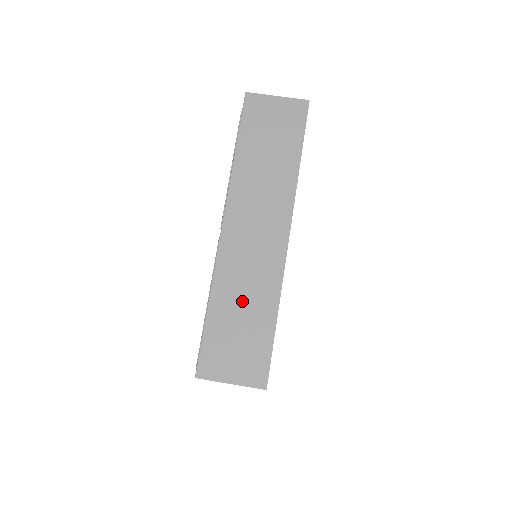
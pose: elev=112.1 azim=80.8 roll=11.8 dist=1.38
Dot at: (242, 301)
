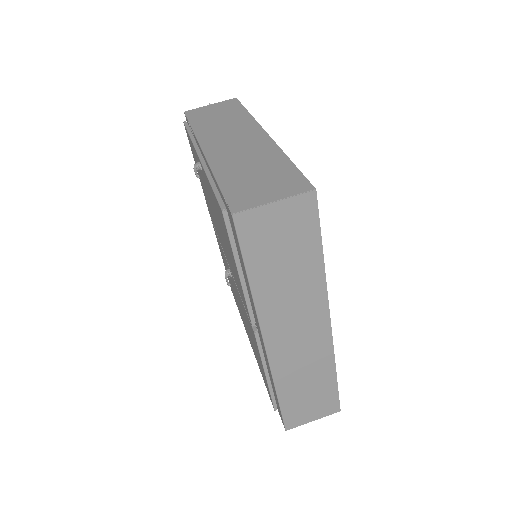
Dot at: (304, 380)
